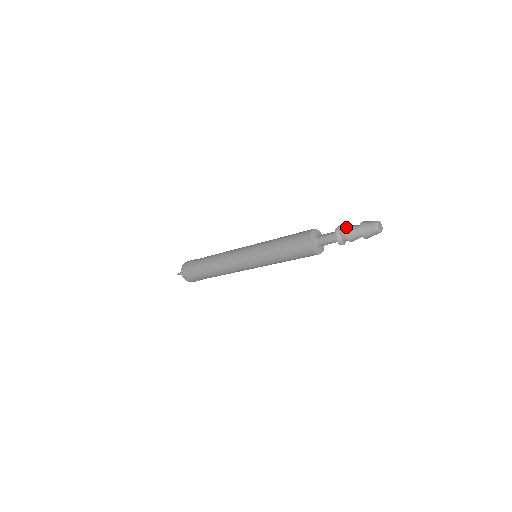
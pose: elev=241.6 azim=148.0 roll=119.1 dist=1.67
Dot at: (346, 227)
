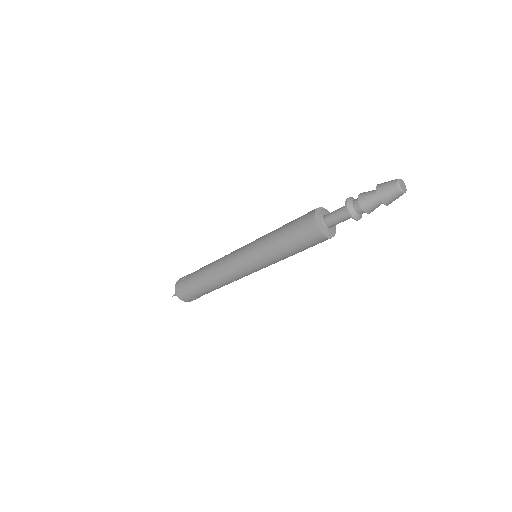
Dot at: occluded
